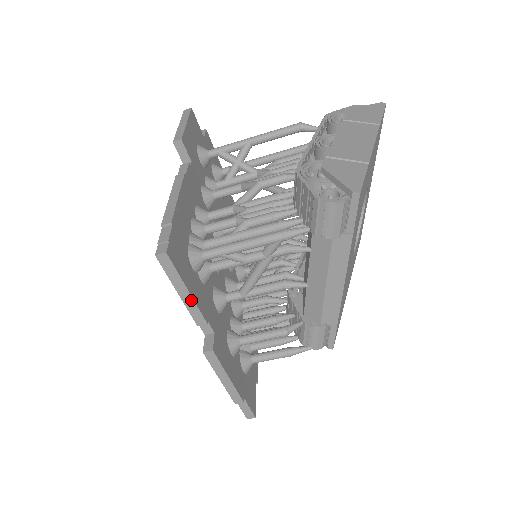
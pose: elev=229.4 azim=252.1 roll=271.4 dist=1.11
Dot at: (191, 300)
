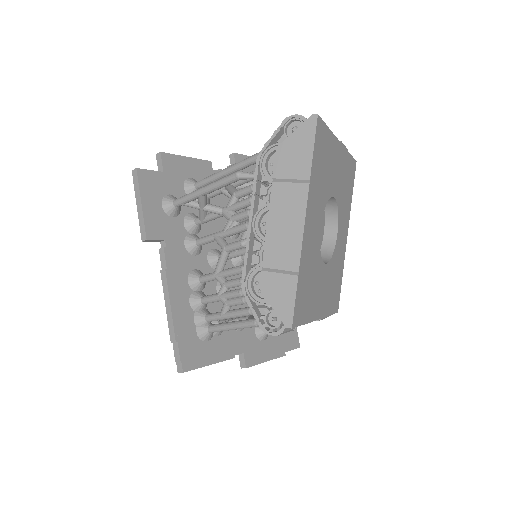
Dot at: occluded
